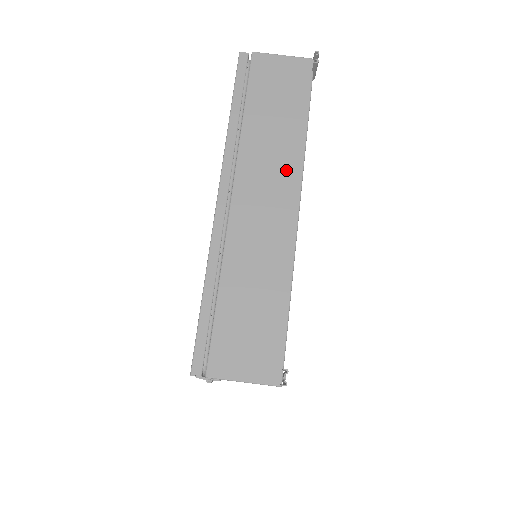
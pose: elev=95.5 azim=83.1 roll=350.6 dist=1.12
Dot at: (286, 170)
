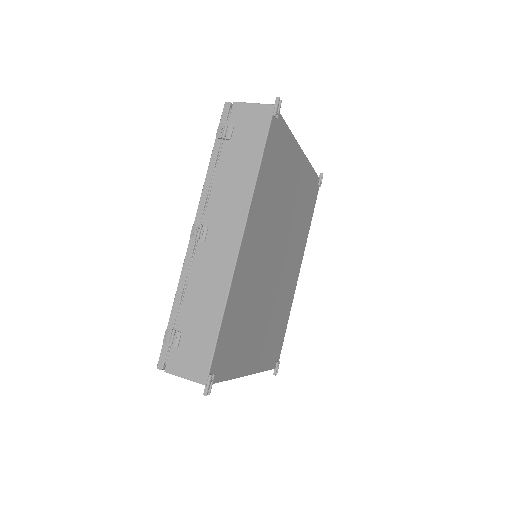
Dot at: occluded
